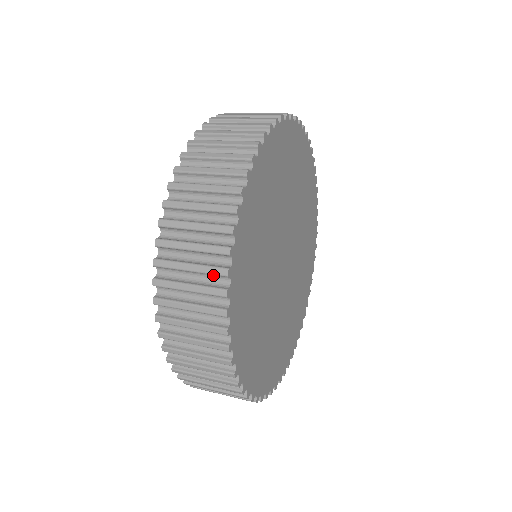
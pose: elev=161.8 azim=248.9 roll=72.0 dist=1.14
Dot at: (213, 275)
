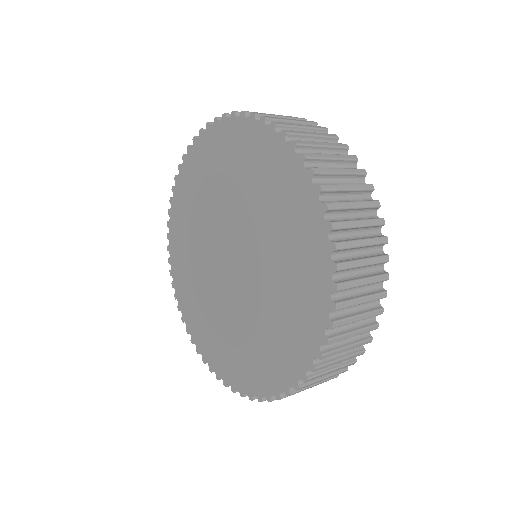
Dot at: (371, 228)
